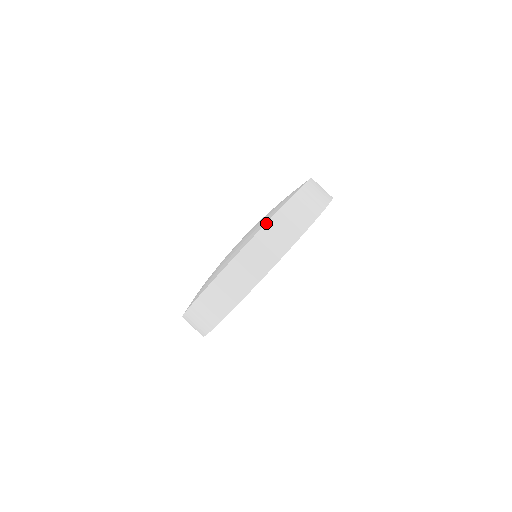
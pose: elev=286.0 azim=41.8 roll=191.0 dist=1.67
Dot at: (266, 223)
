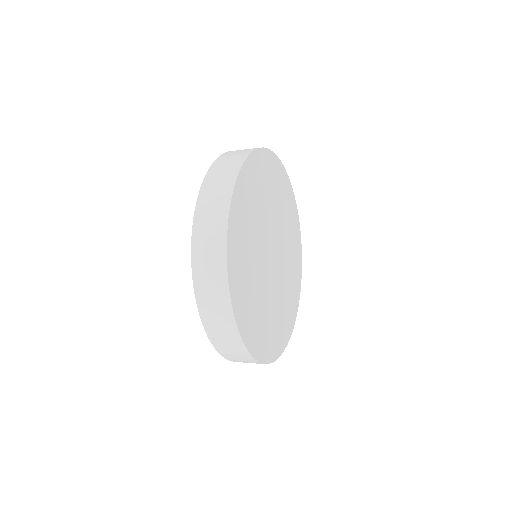
Dot at: (213, 163)
